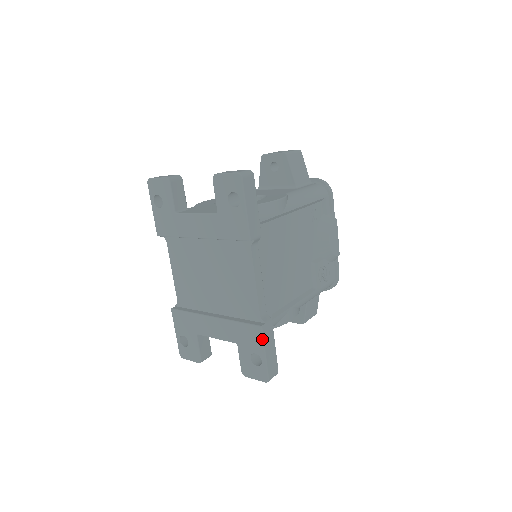
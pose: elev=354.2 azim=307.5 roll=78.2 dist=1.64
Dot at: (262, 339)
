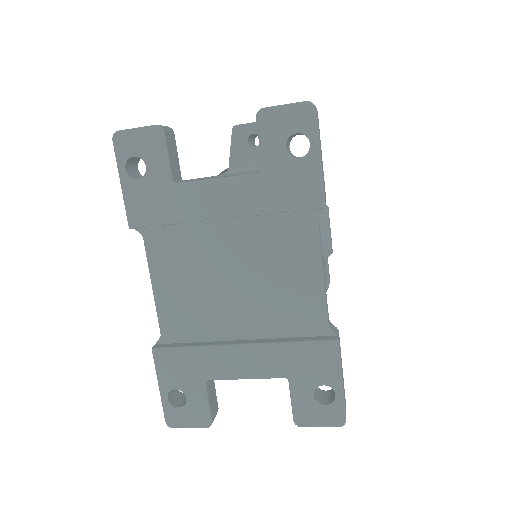
Dot at: (338, 359)
